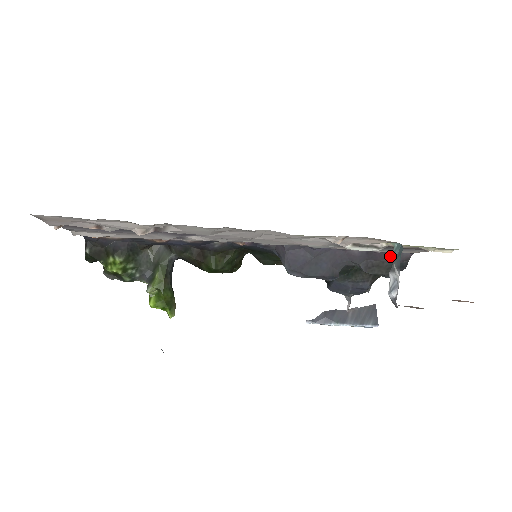
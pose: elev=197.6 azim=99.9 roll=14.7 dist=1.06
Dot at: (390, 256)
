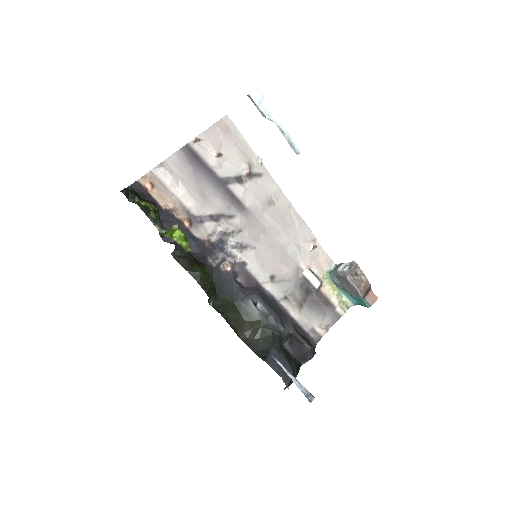
Dot at: (306, 337)
